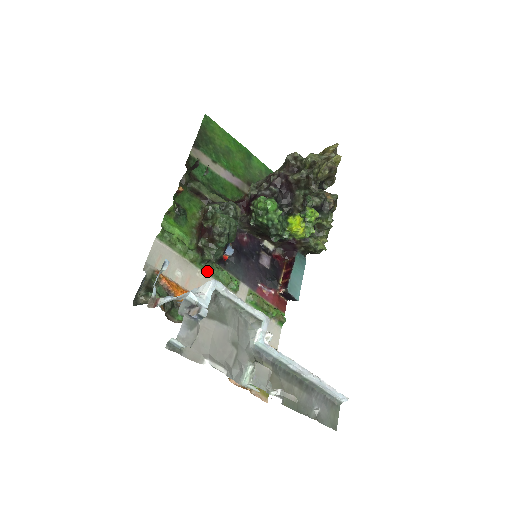
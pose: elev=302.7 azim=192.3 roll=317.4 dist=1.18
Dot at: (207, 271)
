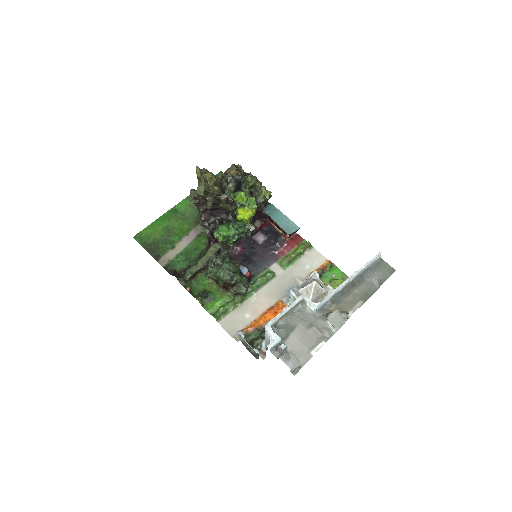
Dot at: (253, 292)
